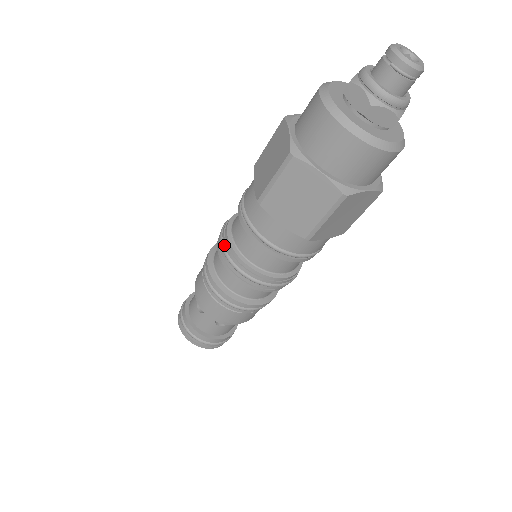
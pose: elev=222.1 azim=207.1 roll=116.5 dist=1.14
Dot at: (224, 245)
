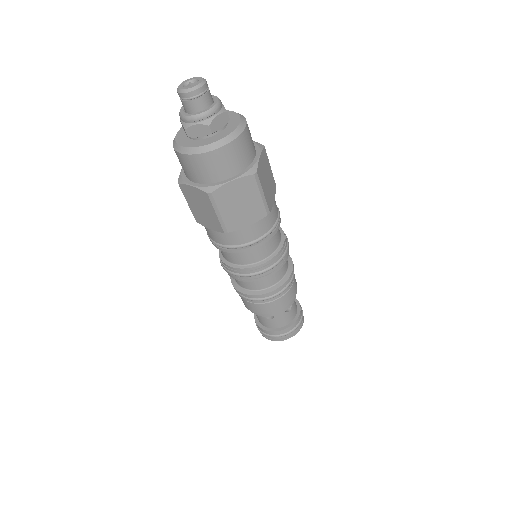
Dot at: (219, 257)
